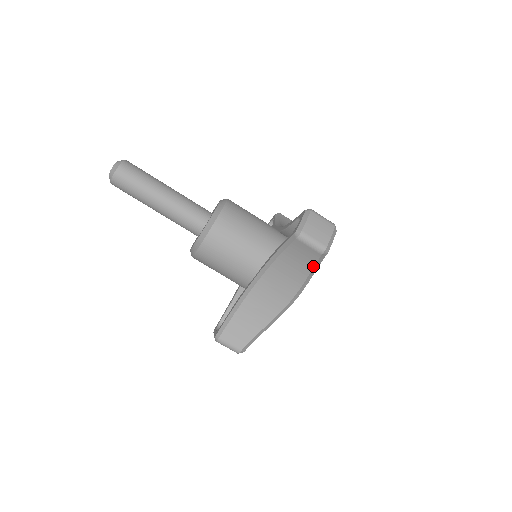
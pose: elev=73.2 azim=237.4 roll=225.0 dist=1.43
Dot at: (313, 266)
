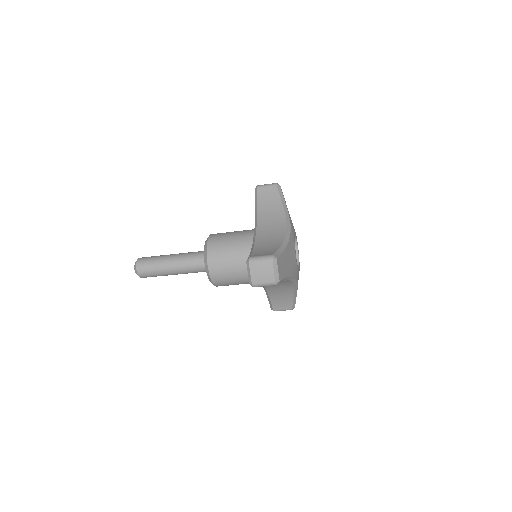
Dot at: (282, 281)
